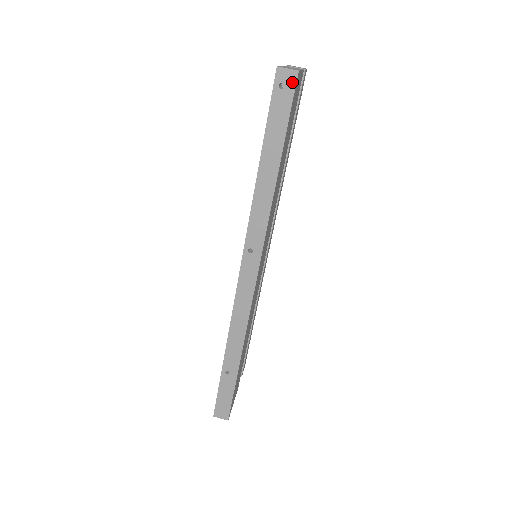
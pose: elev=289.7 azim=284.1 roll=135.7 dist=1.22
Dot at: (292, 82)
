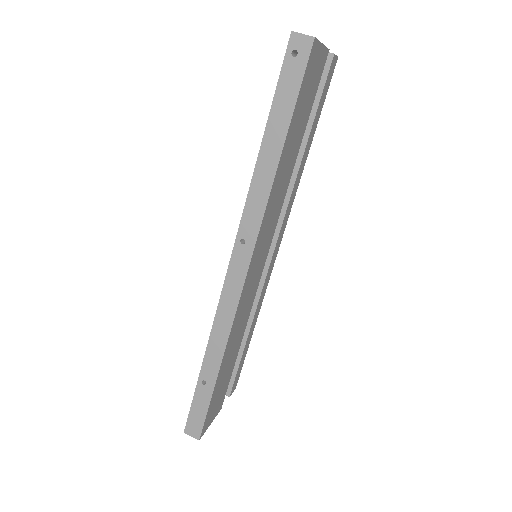
Dot at: (306, 50)
